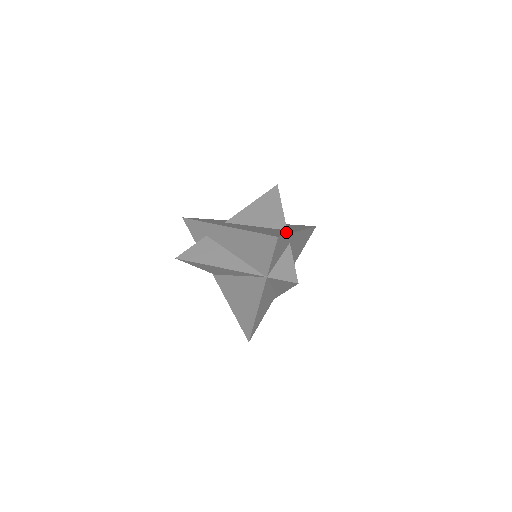
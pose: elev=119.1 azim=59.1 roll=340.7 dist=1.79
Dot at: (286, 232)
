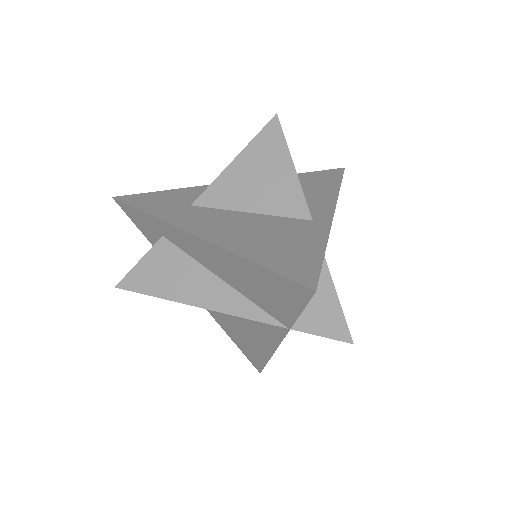
Dot at: (316, 239)
